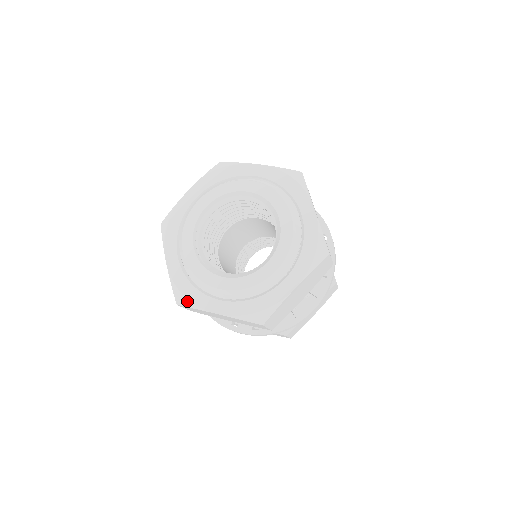
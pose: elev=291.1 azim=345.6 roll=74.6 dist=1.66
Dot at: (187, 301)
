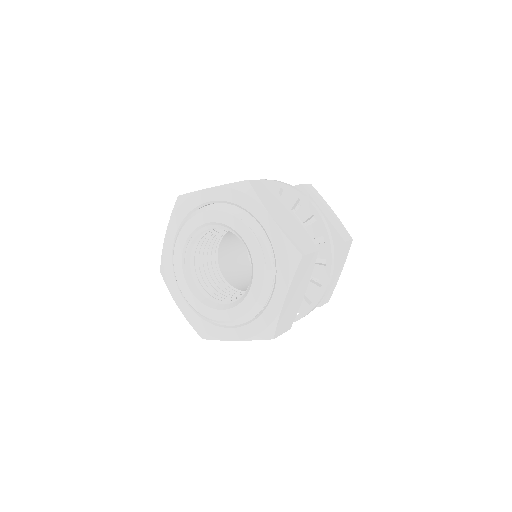
Dot at: (165, 278)
